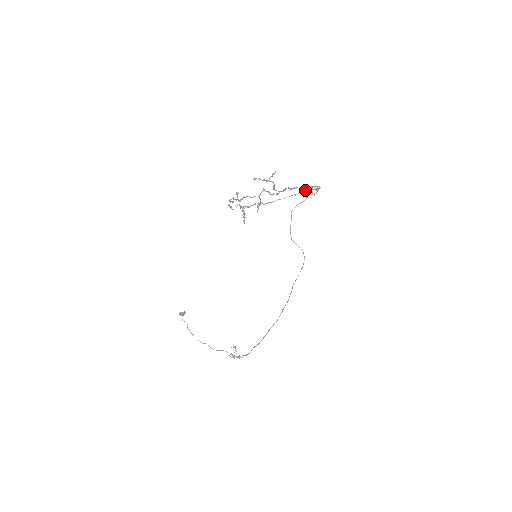
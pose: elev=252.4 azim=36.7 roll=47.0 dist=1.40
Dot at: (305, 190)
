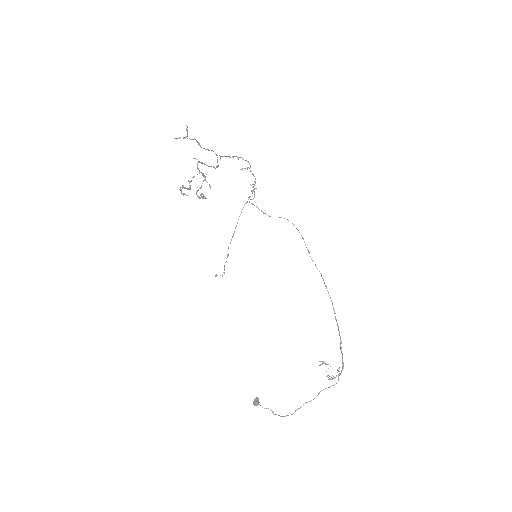
Dot at: occluded
